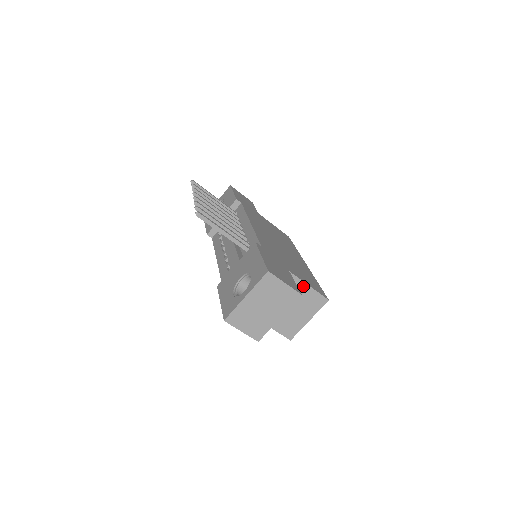
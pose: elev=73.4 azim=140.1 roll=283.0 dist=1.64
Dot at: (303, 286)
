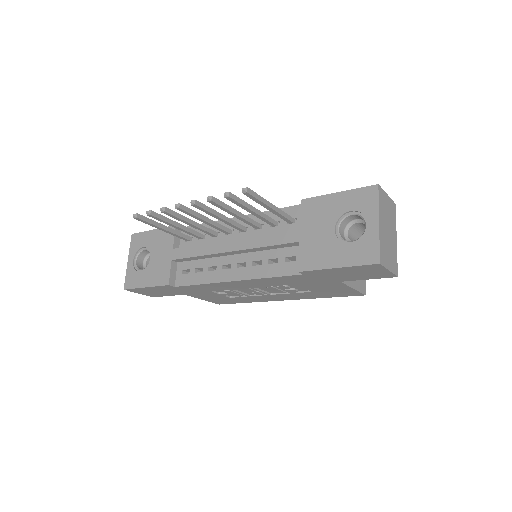
Dot at: occluded
